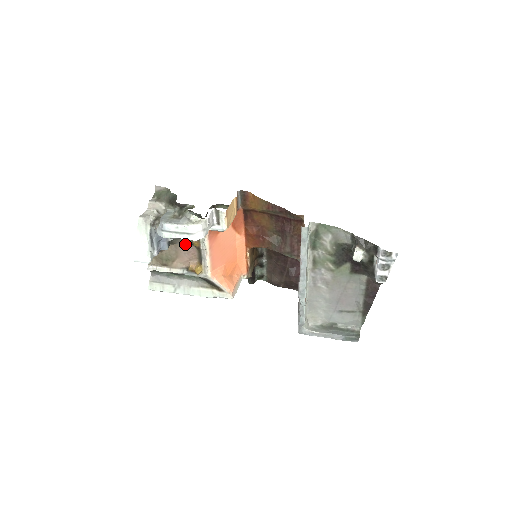
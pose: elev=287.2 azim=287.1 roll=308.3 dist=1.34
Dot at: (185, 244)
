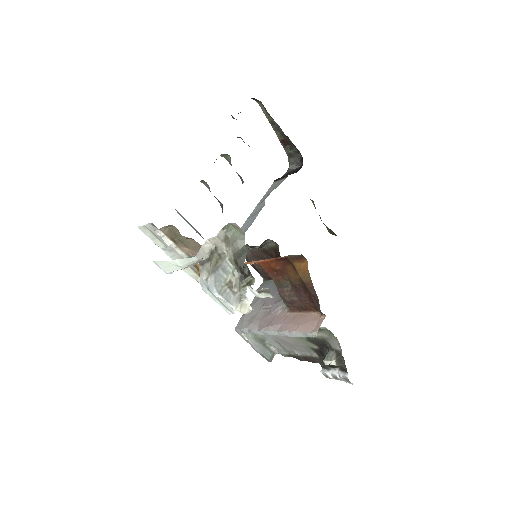
Dot at: occluded
